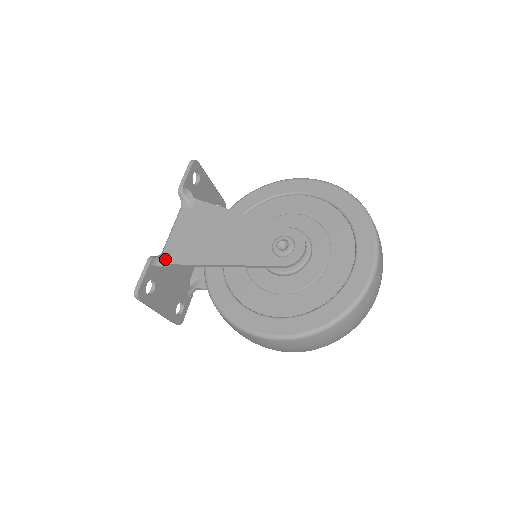
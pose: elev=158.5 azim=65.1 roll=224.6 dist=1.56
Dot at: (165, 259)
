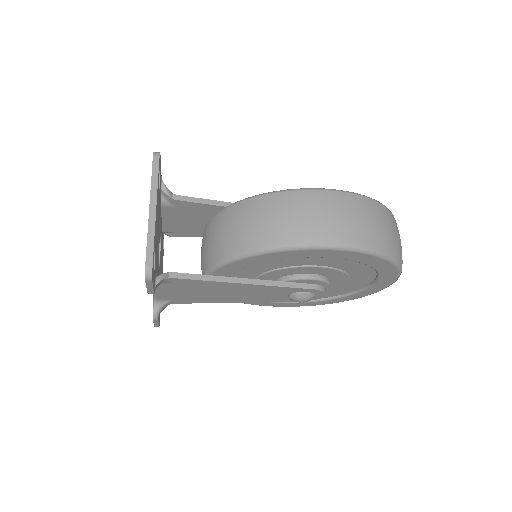
Dot at: occluded
